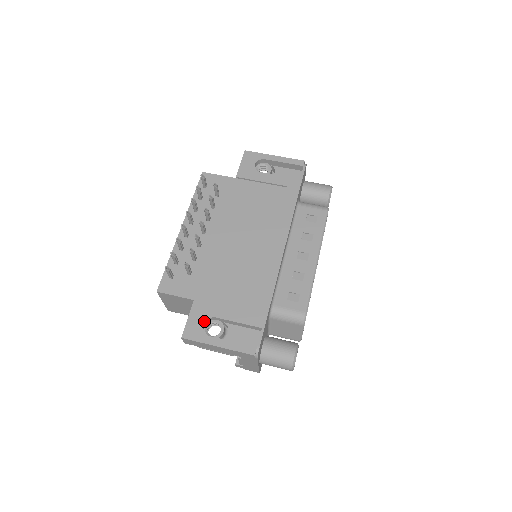
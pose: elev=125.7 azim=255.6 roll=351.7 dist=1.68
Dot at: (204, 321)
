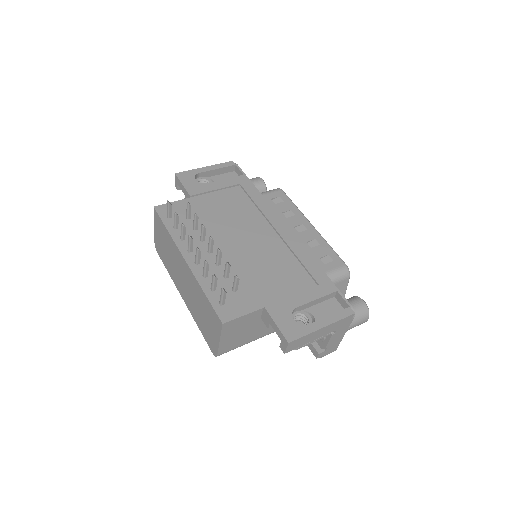
Dot at: (291, 317)
